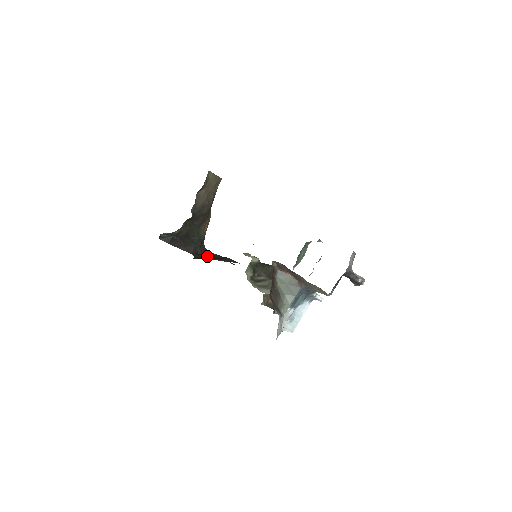
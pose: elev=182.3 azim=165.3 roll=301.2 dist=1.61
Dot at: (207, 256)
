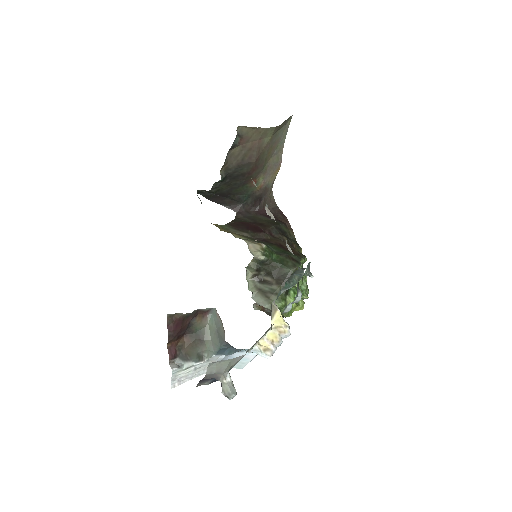
Dot at: (258, 216)
